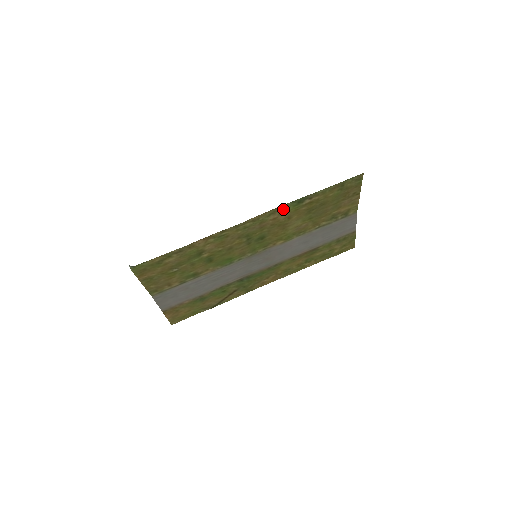
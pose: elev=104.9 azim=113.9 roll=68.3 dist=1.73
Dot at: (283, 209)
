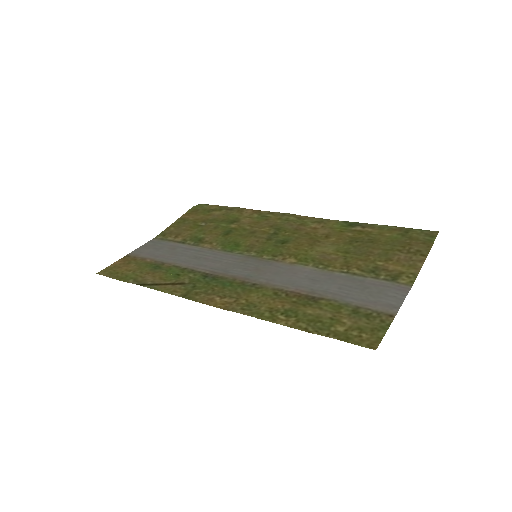
Dot at: (331, 224)
